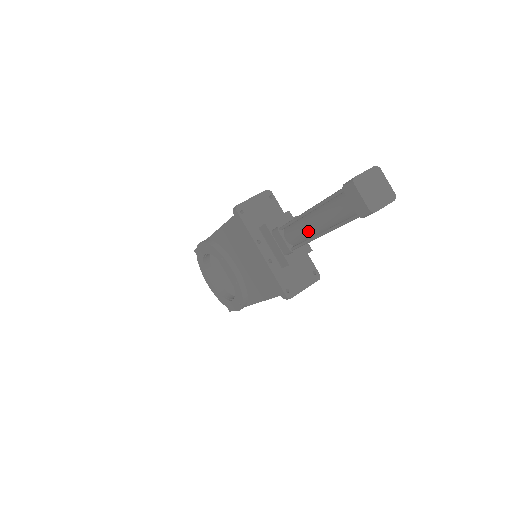
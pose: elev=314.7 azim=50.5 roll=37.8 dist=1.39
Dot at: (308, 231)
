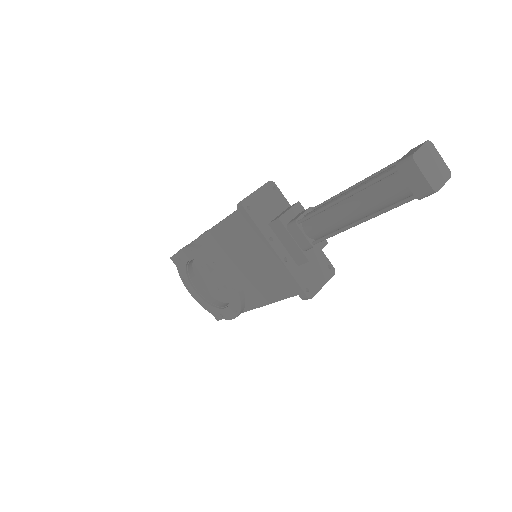
Dot at: (339, 221)
